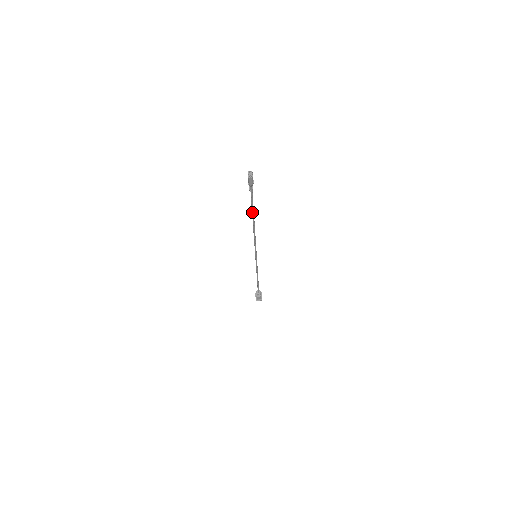
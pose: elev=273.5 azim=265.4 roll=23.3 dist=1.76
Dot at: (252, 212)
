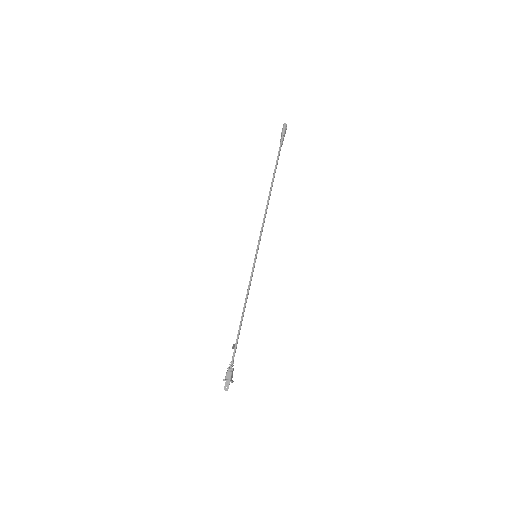
Dot at: (274, 171)
